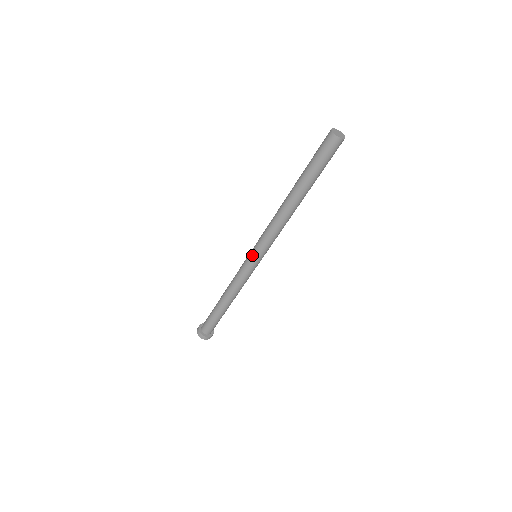
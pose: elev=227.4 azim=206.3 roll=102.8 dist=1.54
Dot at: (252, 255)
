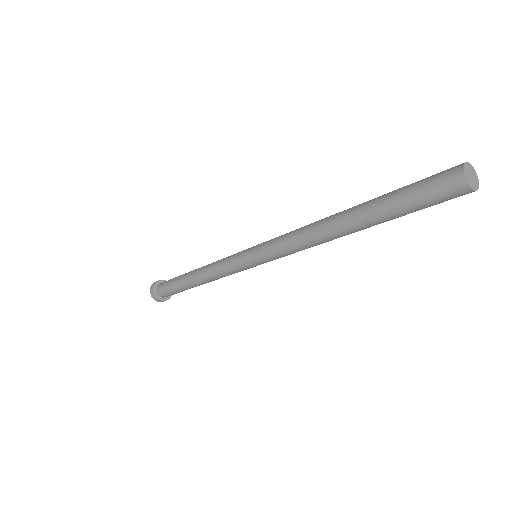
Dot at: (255, 263)
